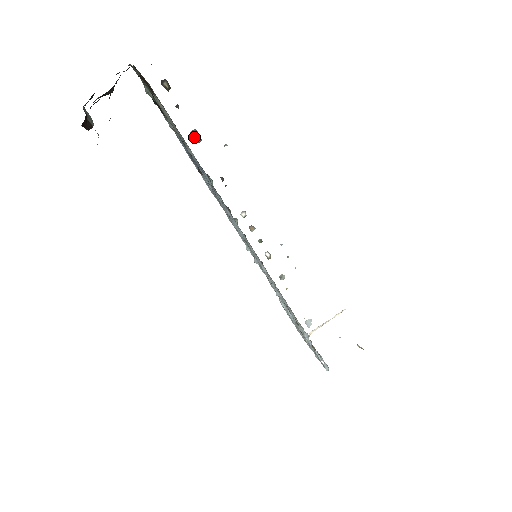
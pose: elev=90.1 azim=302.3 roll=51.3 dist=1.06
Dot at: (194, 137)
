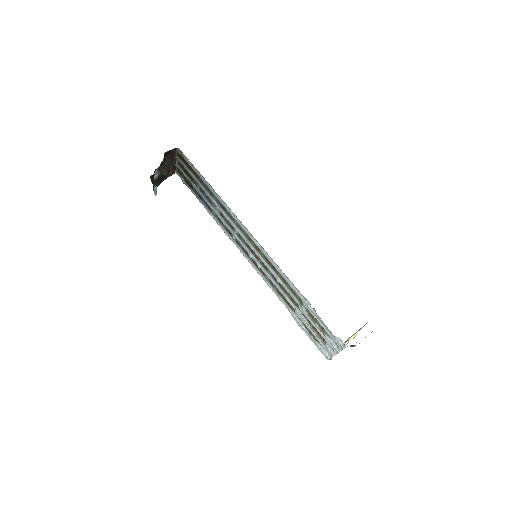
Dot at: occluded
